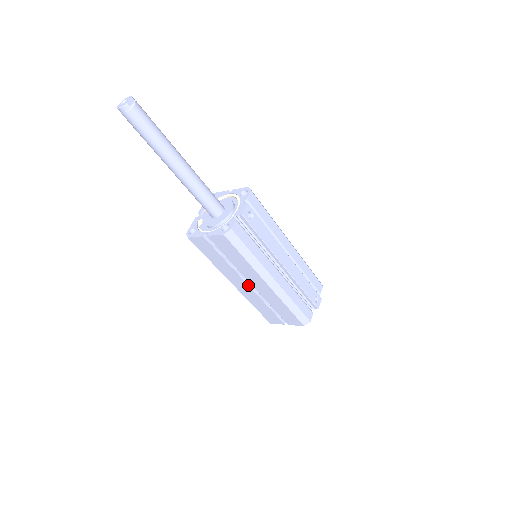
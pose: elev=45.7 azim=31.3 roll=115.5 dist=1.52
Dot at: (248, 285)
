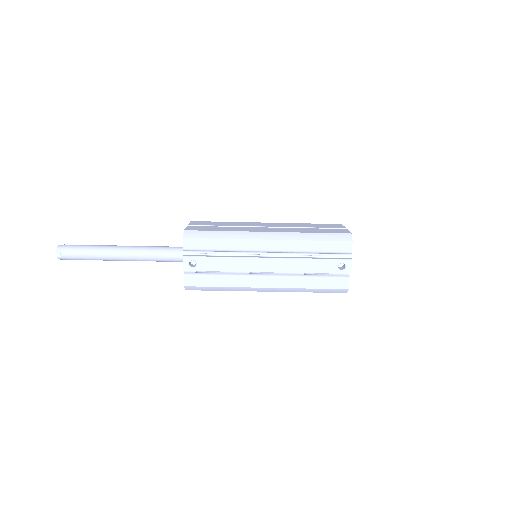
Dot at: occluded
